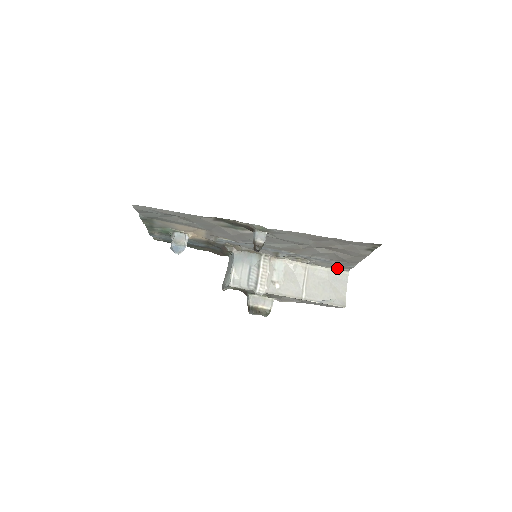
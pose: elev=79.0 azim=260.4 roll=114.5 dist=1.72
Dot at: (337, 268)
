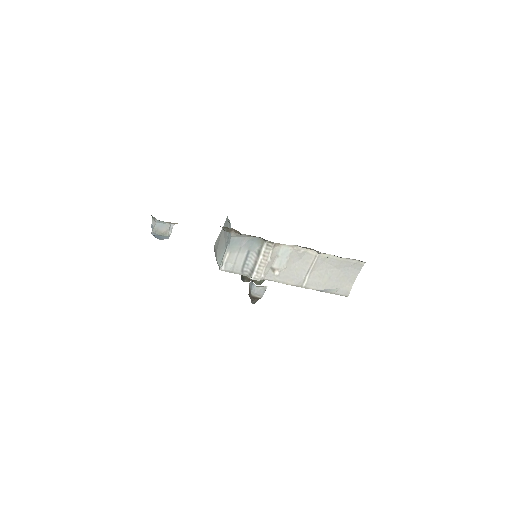
Dot at: (353, 259)
